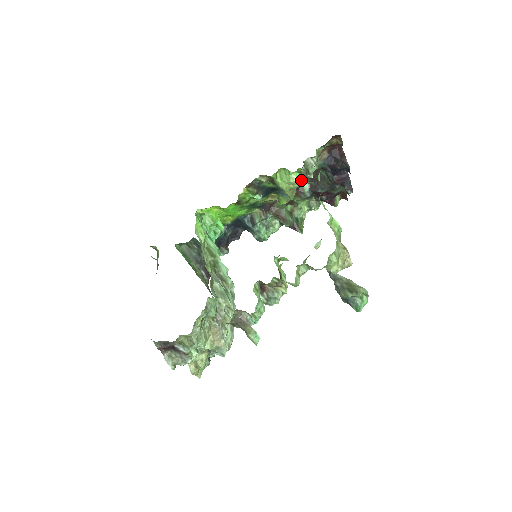
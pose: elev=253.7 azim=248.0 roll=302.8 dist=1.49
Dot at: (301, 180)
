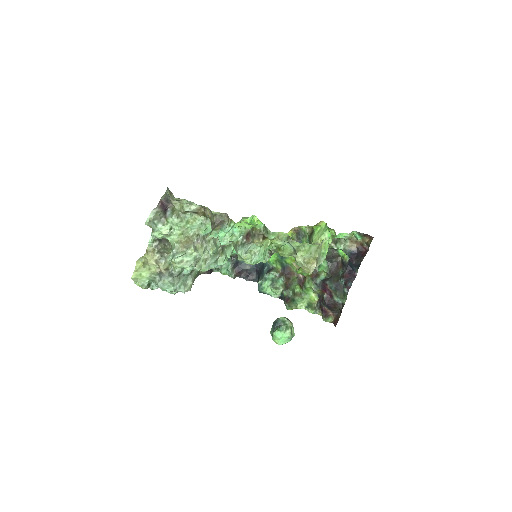
Dot at: occluded
